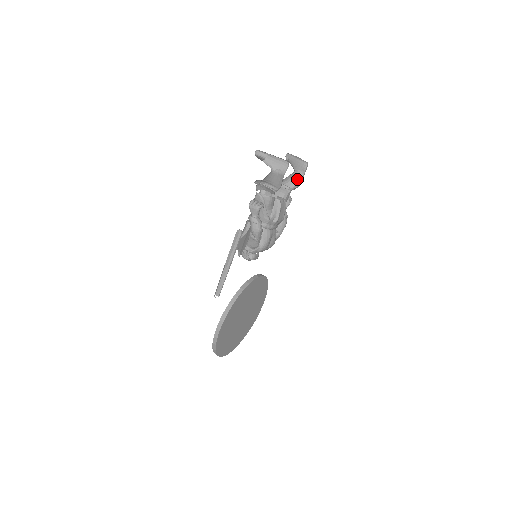
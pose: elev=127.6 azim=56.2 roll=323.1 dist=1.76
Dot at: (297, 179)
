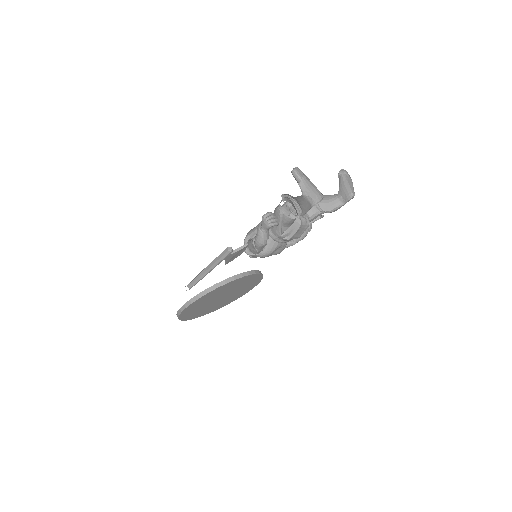
Dot at: (335, 205)
